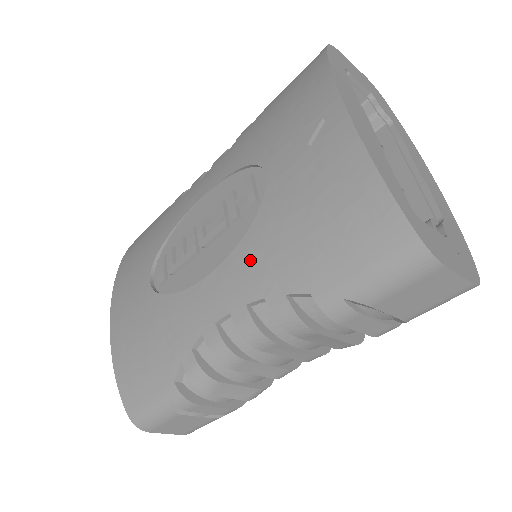
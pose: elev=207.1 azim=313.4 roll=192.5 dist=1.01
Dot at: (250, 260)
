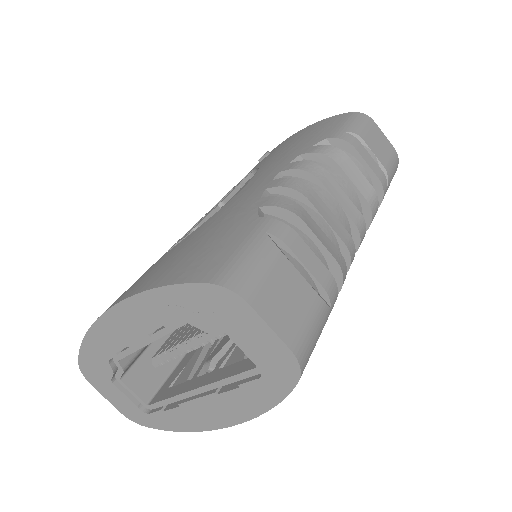
Dot at: (273, 164)
